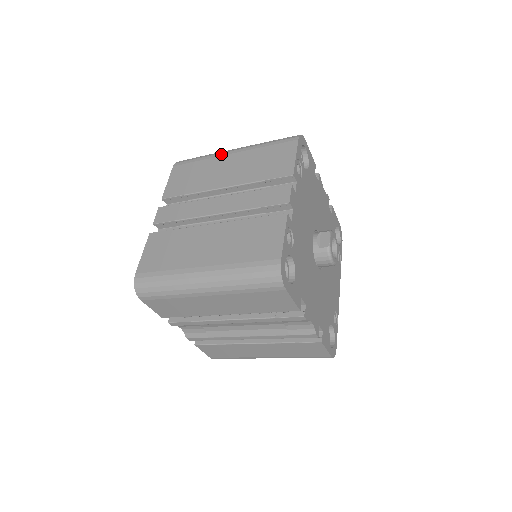
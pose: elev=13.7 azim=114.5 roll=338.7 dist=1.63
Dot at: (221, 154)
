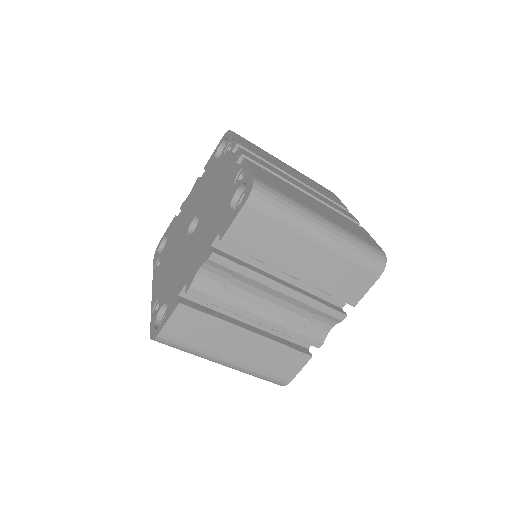
Dot at: occluded
